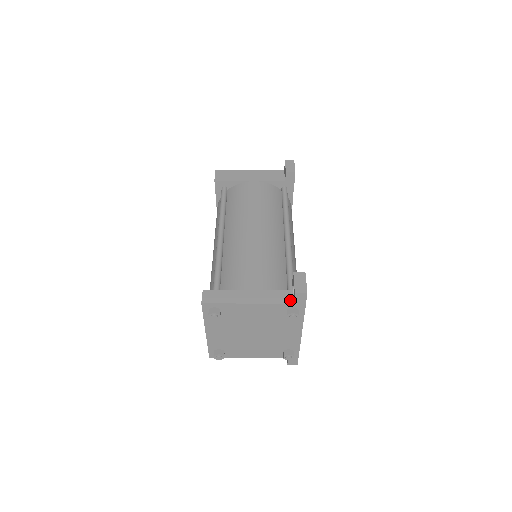
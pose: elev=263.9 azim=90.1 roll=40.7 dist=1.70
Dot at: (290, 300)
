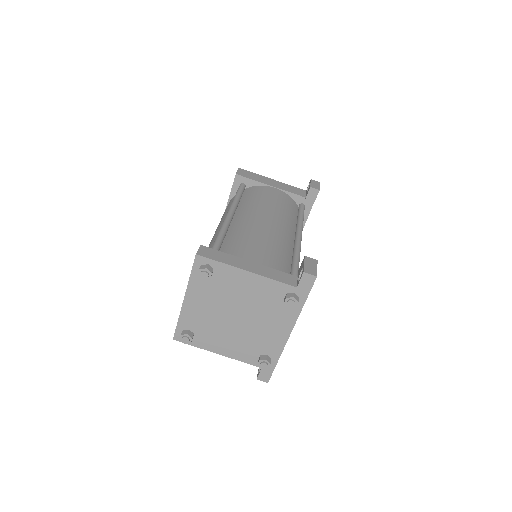
Dot at: (293, 283)
